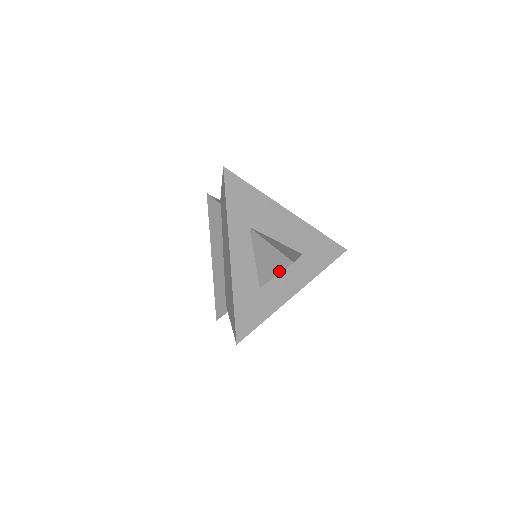
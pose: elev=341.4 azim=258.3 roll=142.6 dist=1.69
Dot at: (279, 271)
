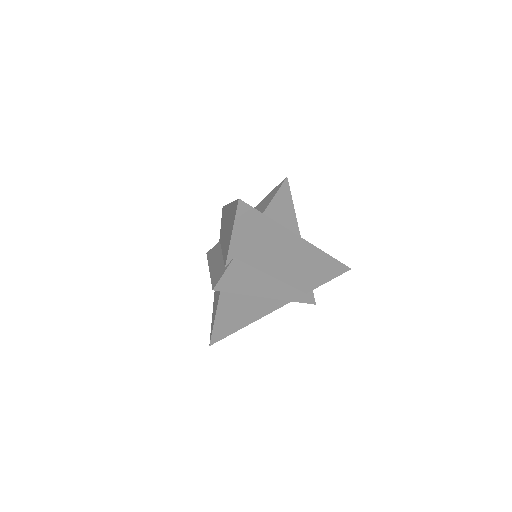
Dot at: (276, 192)
